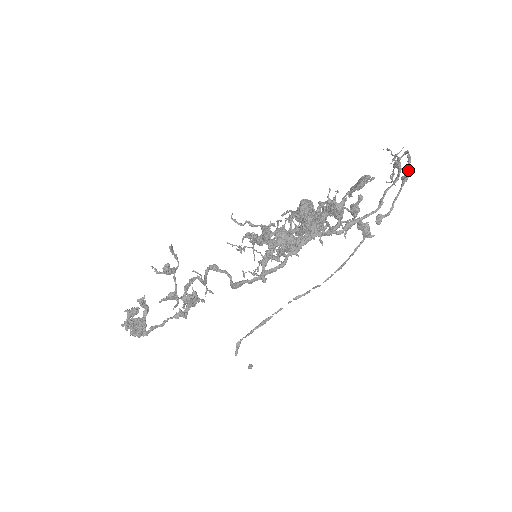
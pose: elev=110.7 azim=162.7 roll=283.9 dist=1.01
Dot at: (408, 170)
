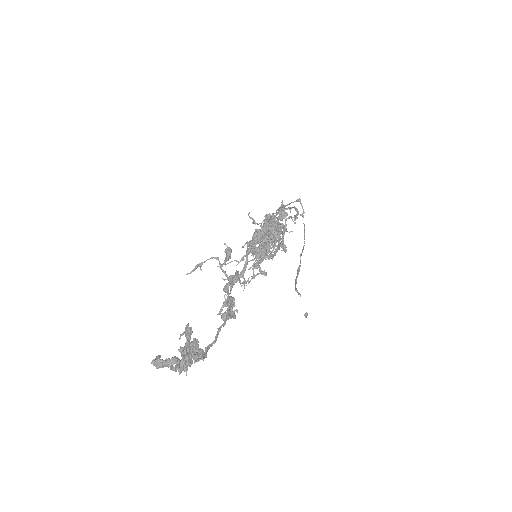
Dot at: occluded
